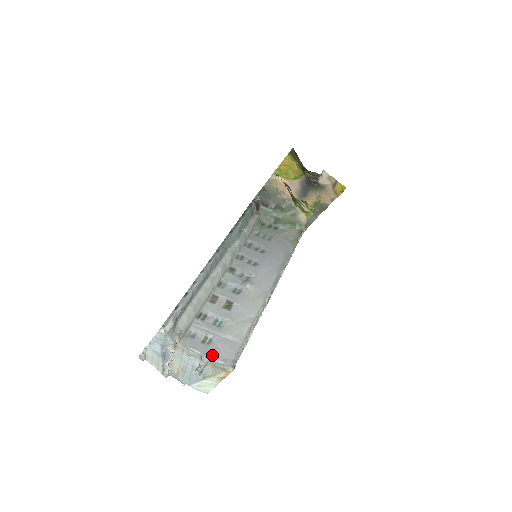
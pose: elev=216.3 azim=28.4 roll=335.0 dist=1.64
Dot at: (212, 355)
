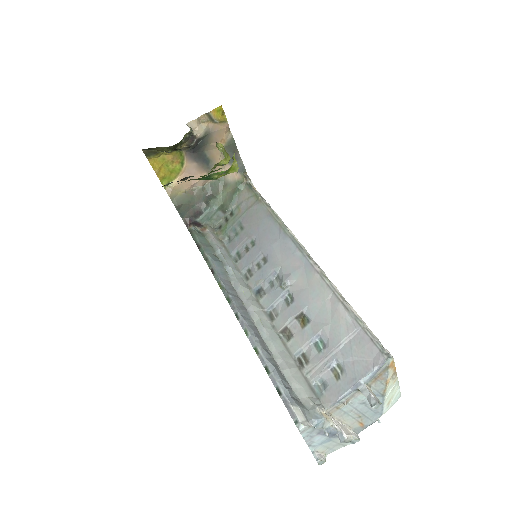
Dot at: (361, 375)
